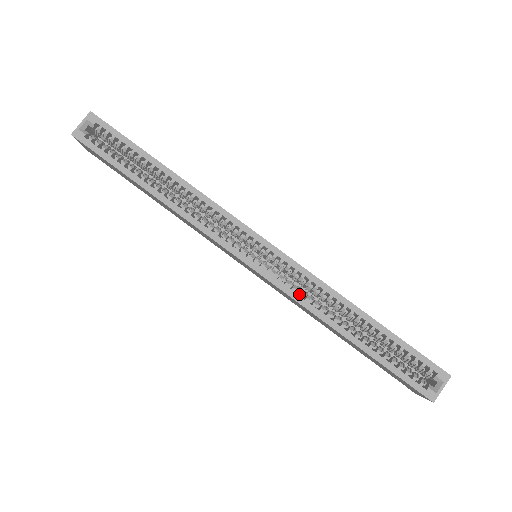
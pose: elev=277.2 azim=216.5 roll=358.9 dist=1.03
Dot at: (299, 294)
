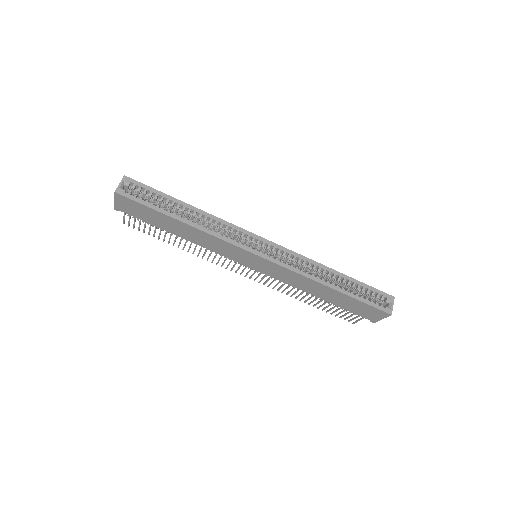
Dot at: (296, 268)
